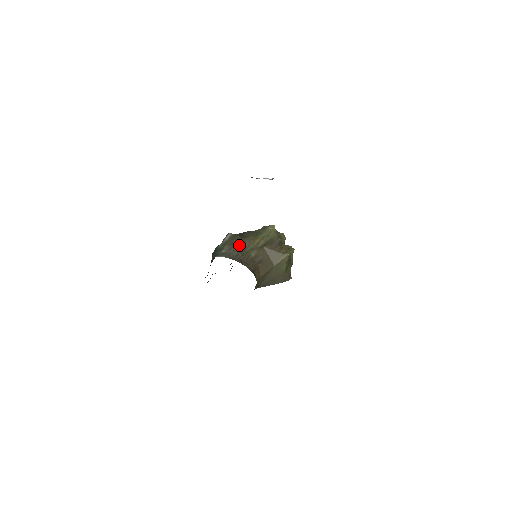
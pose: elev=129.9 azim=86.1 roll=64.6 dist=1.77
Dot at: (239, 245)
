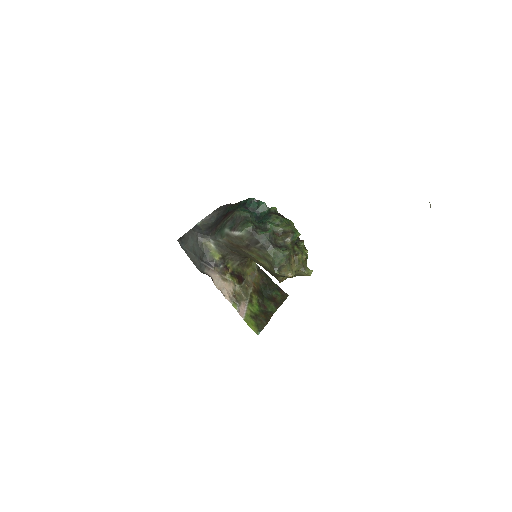
Dot at: (237, 249)
